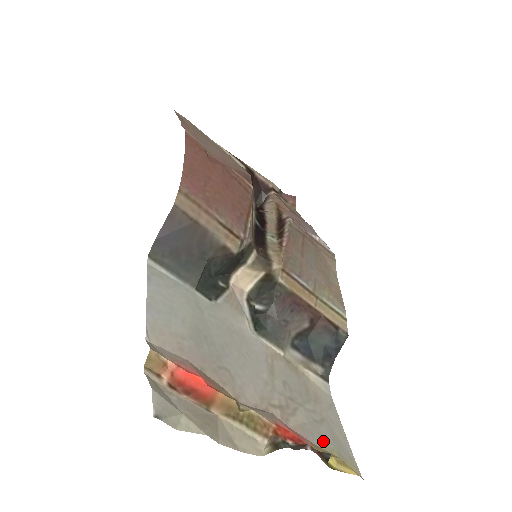
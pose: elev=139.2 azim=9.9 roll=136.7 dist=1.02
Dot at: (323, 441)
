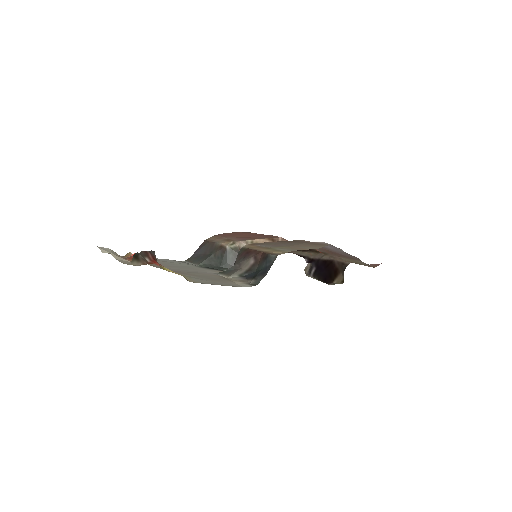
Dot at: (184, 275)
